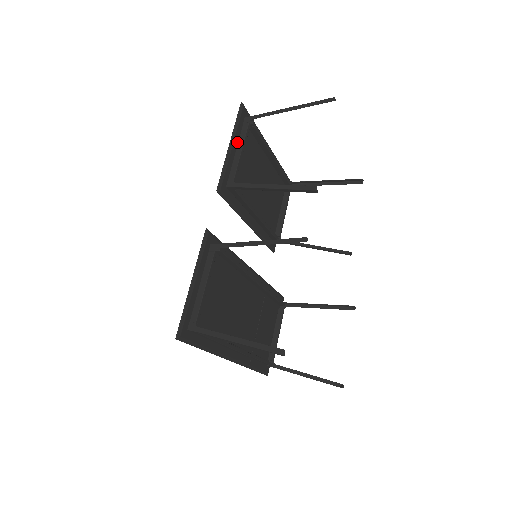
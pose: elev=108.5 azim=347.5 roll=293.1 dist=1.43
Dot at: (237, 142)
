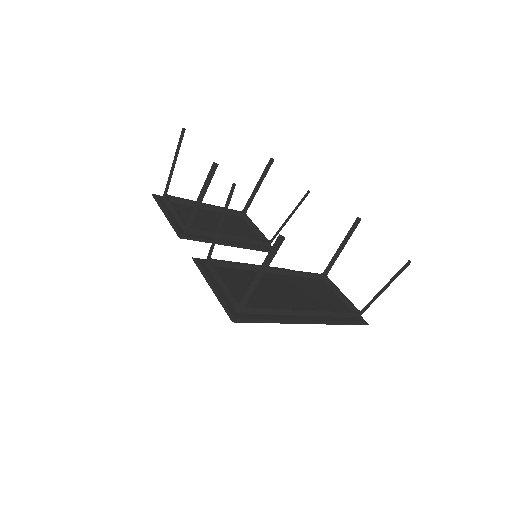
Dot at: (169, 211)
